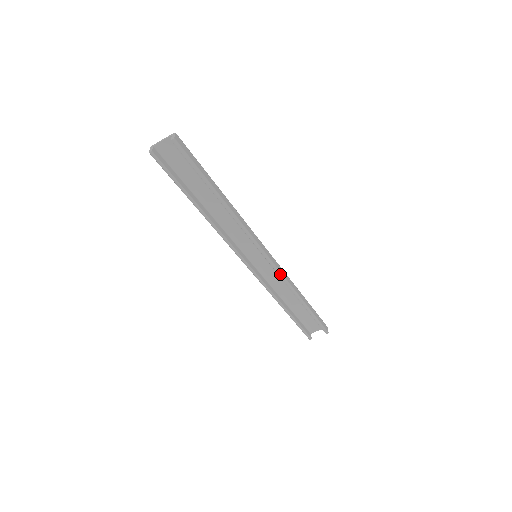
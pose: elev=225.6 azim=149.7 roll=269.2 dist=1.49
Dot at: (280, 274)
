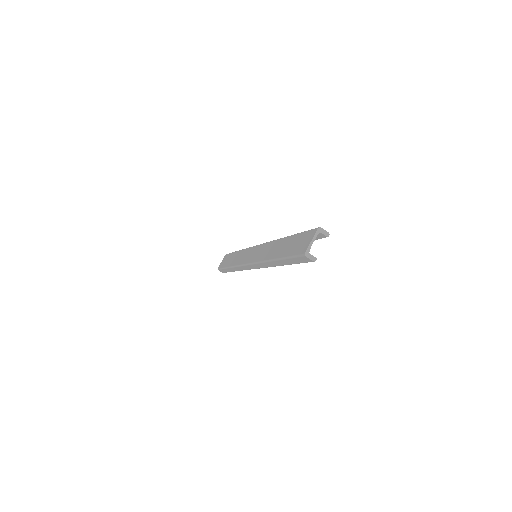
Dot at: occluded
